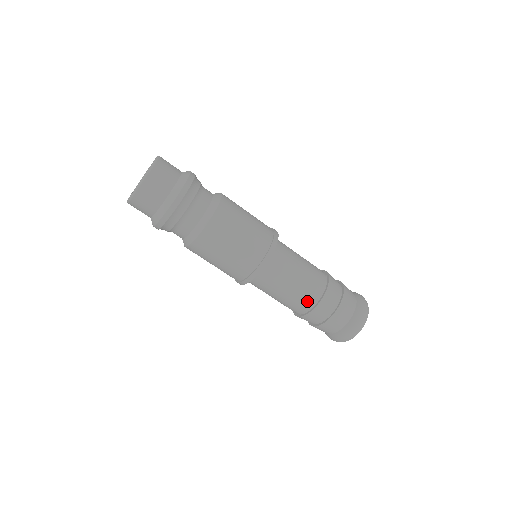
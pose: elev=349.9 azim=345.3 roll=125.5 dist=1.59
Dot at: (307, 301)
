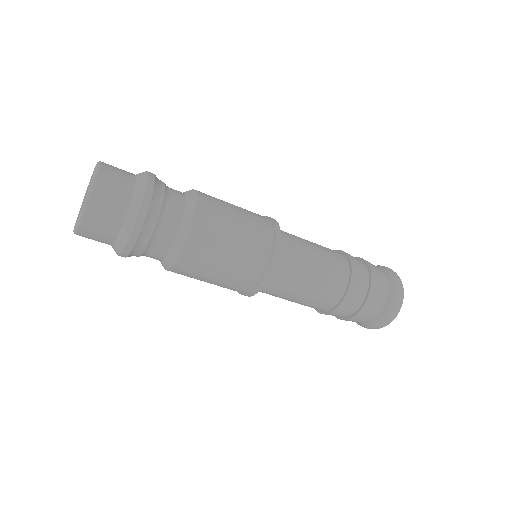
Dot at: (331, 296)
